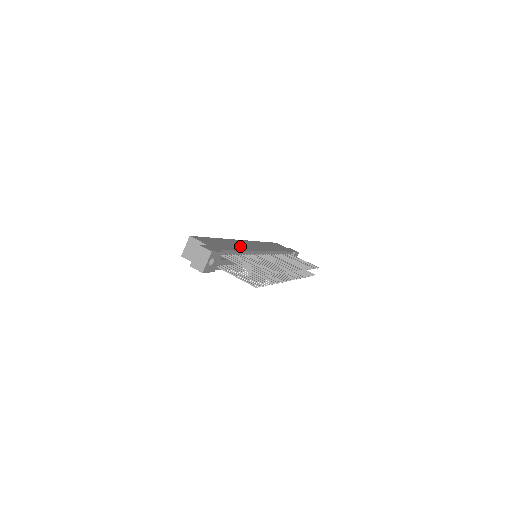
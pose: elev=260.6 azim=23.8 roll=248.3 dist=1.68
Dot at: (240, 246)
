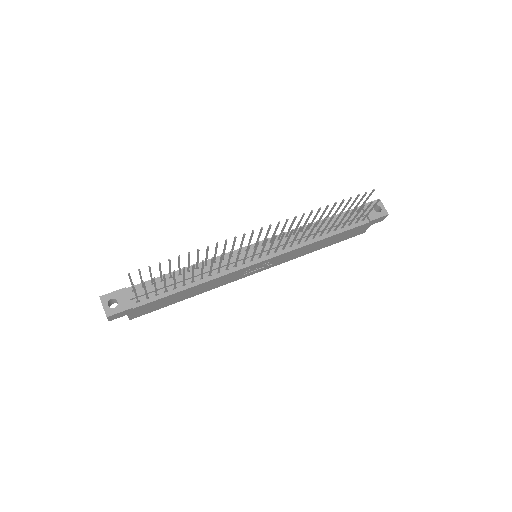
Dot at: occluded
